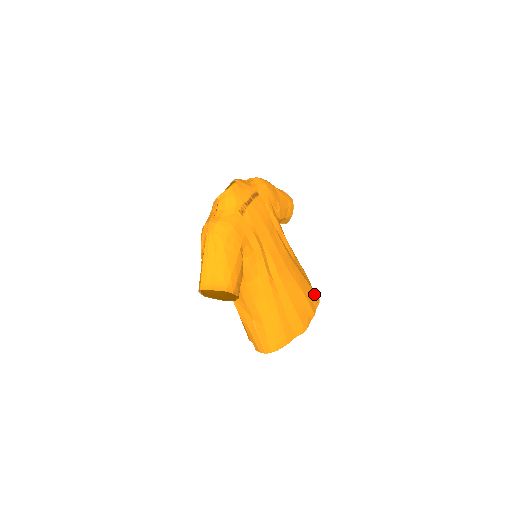
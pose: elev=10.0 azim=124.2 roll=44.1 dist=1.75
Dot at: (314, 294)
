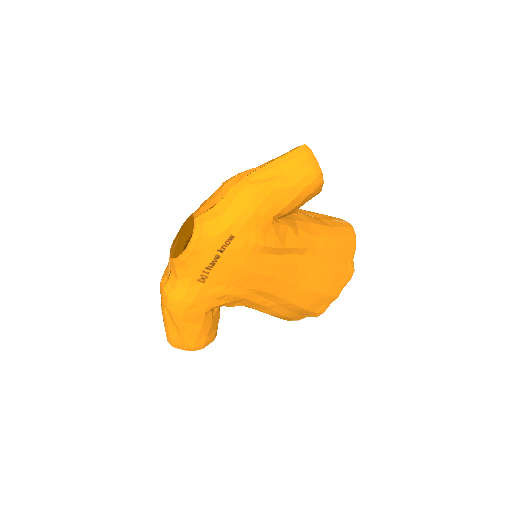
Dot at: (343, 274)
